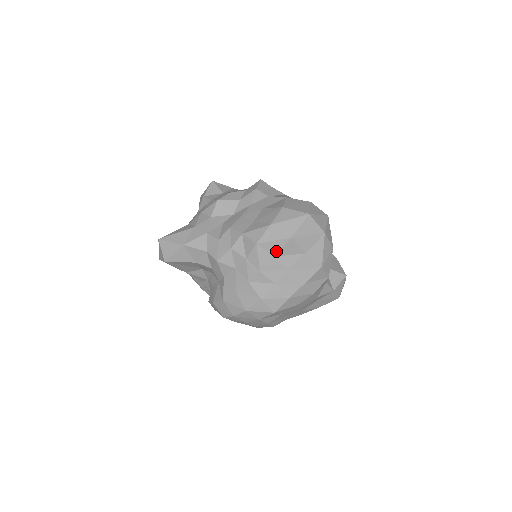
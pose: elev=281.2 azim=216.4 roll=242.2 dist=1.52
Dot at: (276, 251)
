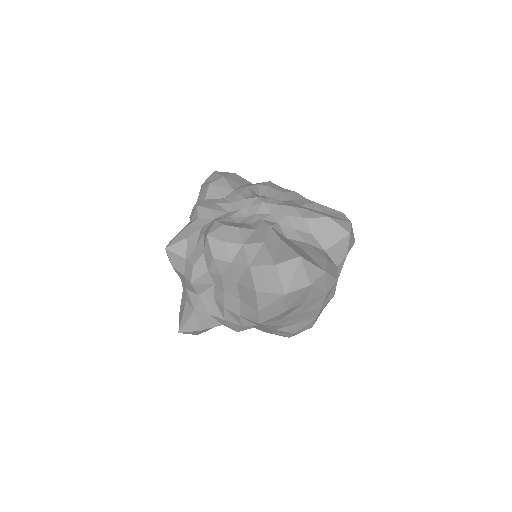
Dot at: (280, 318)
